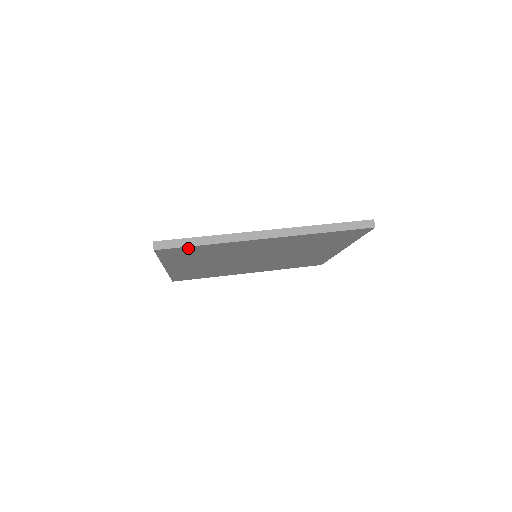
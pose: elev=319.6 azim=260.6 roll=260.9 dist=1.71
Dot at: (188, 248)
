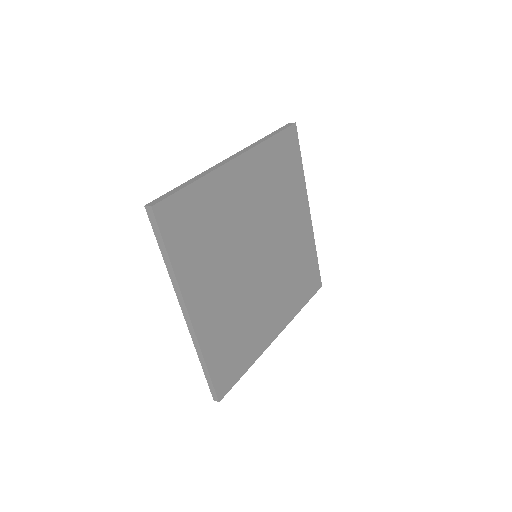
Dot at: (182, 199)
